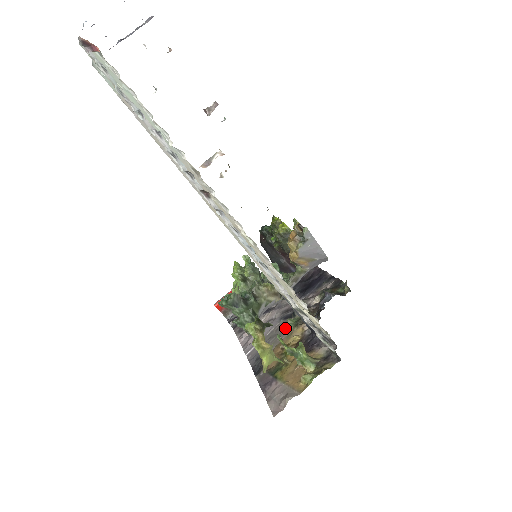
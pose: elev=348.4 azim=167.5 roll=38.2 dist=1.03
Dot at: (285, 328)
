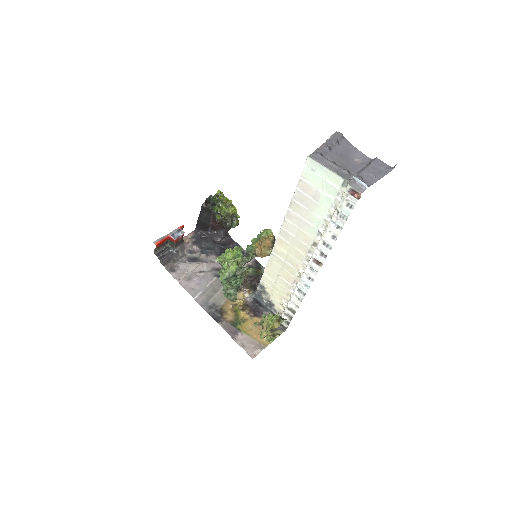
Dot at: occluded
